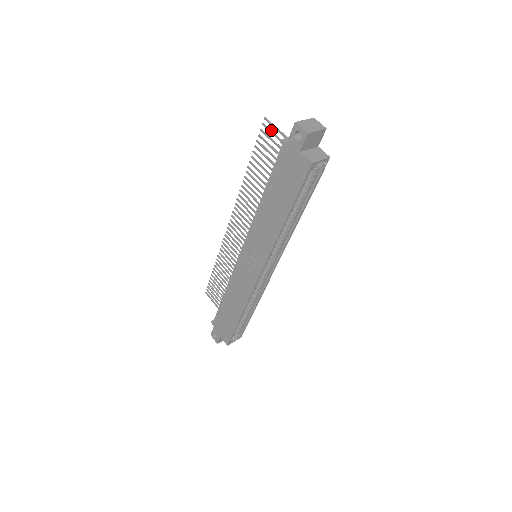
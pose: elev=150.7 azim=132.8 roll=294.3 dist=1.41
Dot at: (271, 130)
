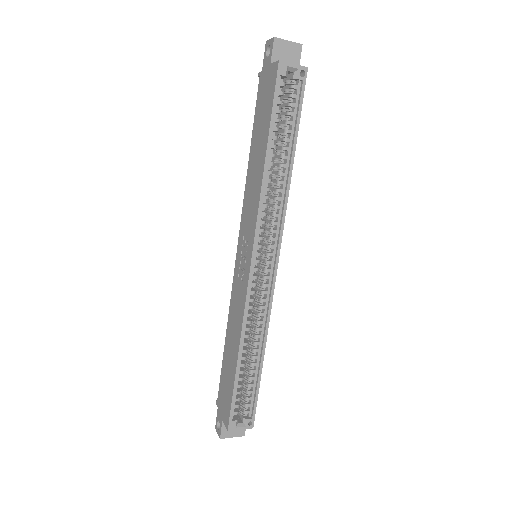
Dot at: occluded
